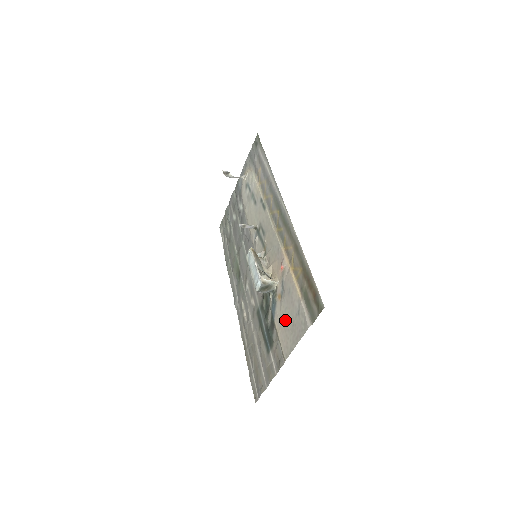
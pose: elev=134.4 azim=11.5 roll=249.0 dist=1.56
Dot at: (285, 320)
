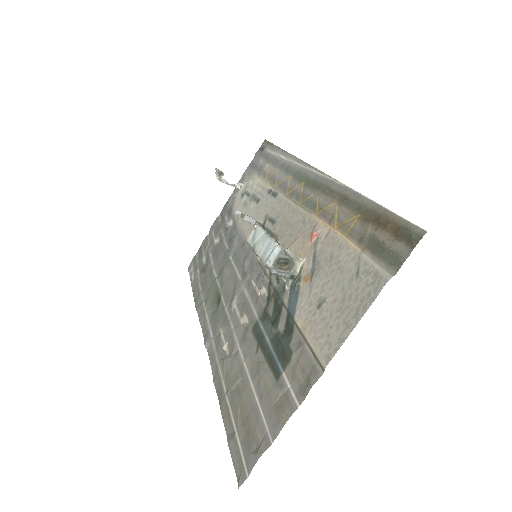
Dot at: (322, 303)
